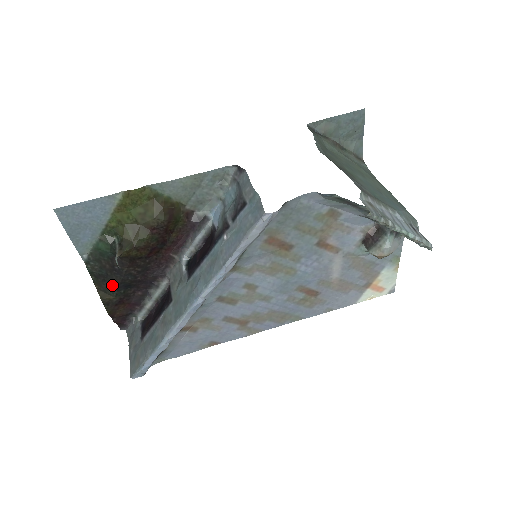
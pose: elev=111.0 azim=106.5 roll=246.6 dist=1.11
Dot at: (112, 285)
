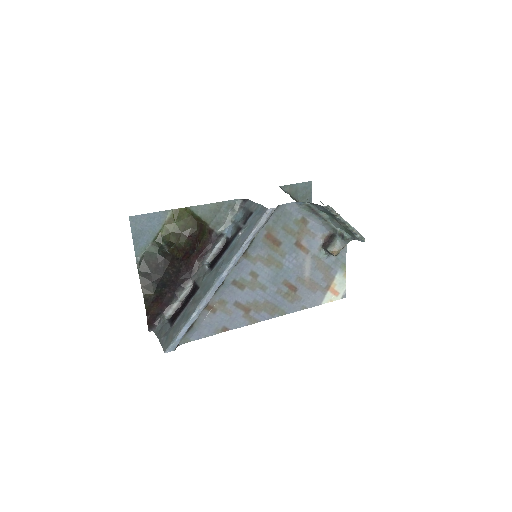
Dot at: (154, 282)
